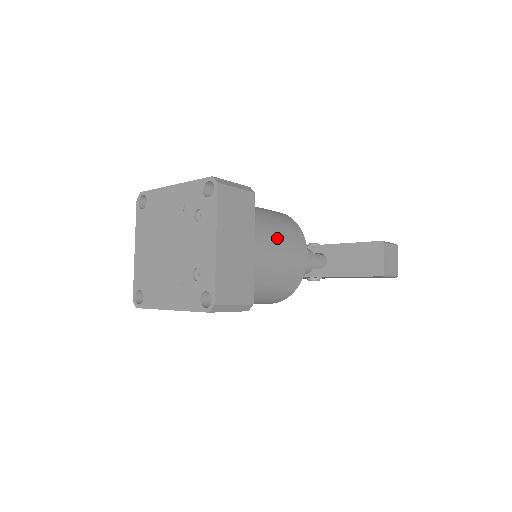
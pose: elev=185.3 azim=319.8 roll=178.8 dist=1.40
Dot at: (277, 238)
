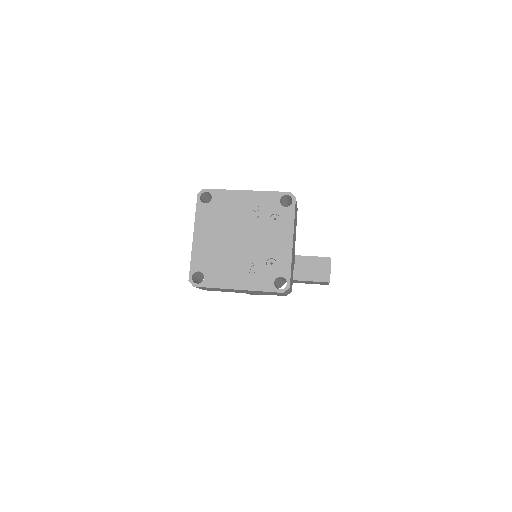
Dot at: occluded
